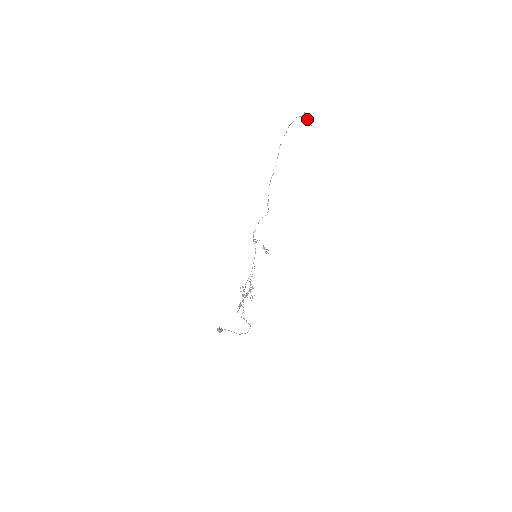
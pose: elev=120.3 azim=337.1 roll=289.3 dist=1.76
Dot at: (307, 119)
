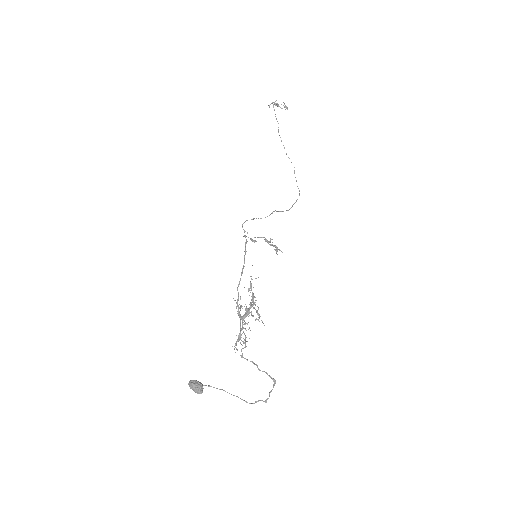
Dot at: (277, 104)
